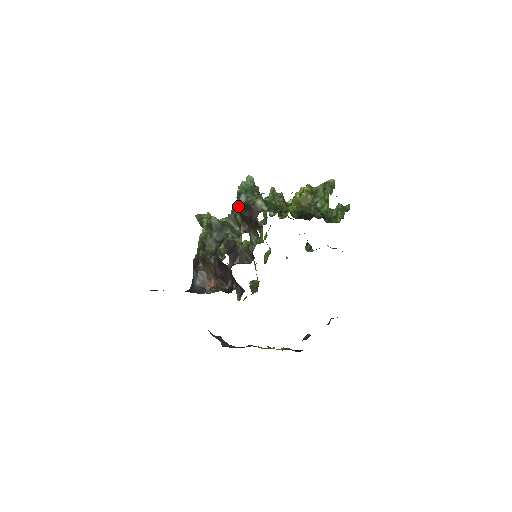
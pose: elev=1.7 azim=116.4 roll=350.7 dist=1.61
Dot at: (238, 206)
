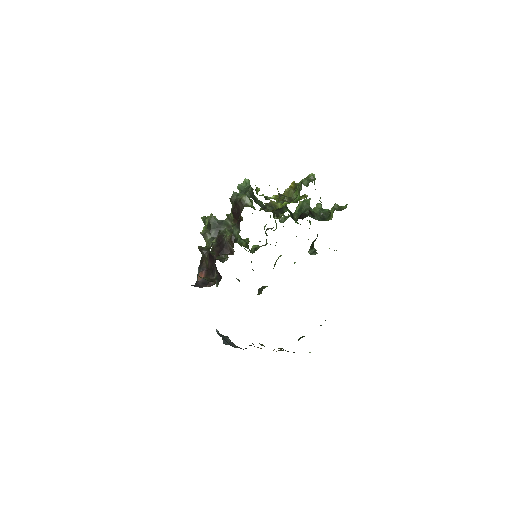
Dot at: occluded
